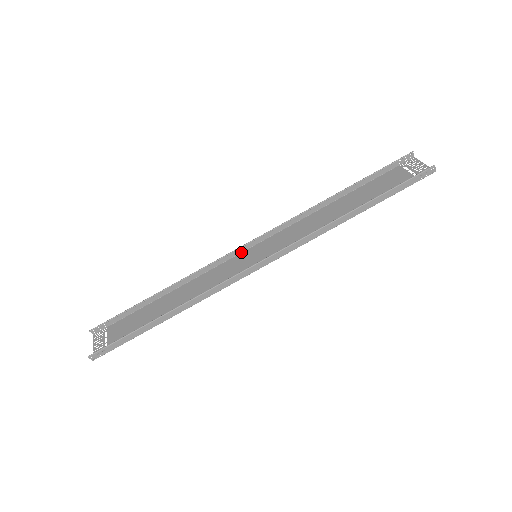
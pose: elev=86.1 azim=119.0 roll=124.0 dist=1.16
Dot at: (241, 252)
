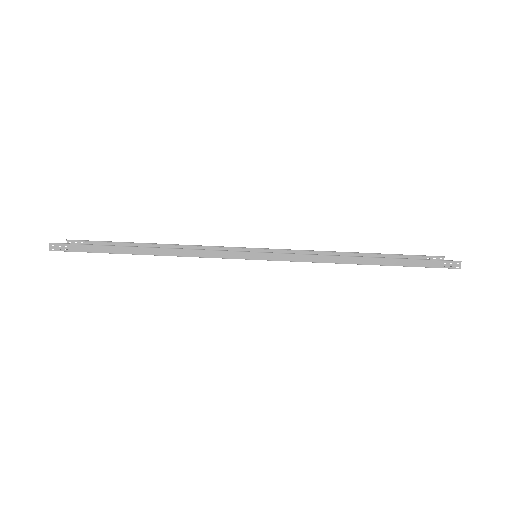
Dot at: occluded
